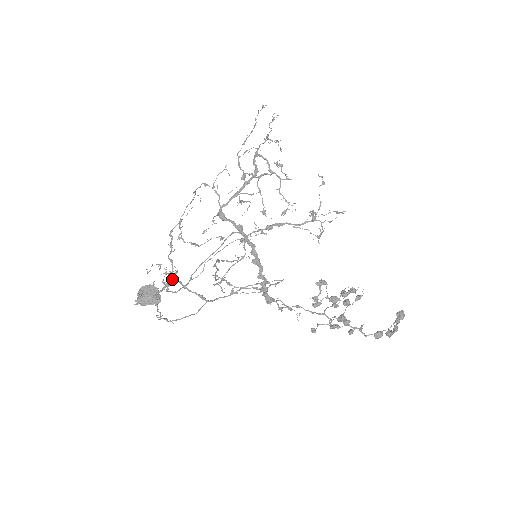
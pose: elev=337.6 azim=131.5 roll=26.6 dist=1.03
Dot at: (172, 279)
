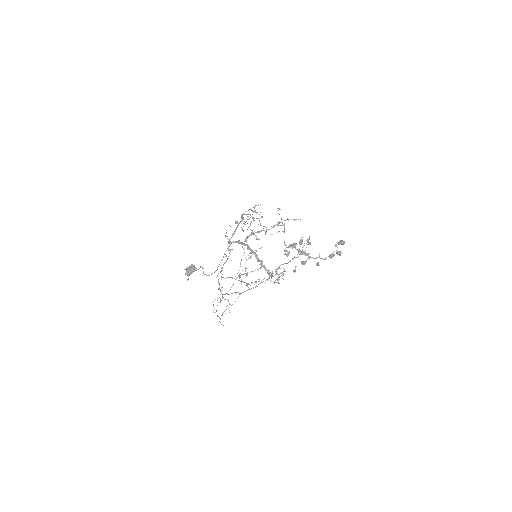
Dot at: (222, 297)
